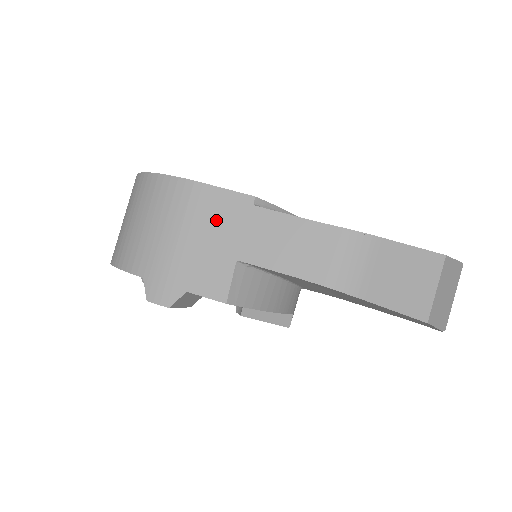
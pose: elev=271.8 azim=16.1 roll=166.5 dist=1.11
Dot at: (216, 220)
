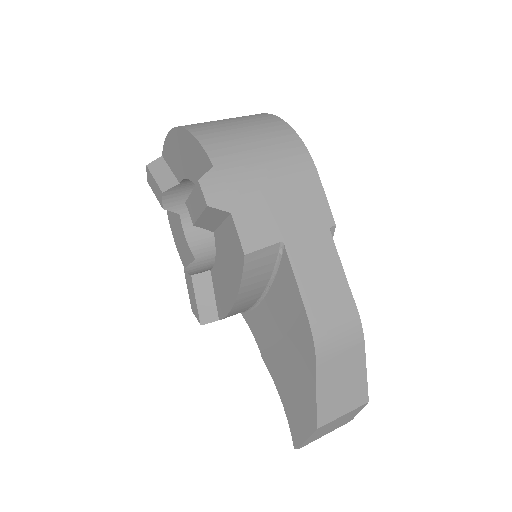
Dot at: (301, 204)
